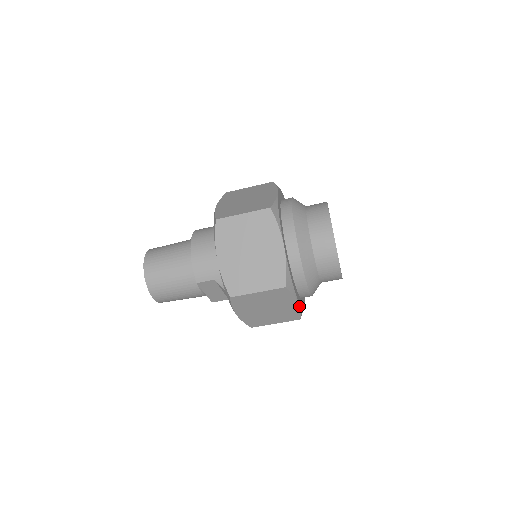
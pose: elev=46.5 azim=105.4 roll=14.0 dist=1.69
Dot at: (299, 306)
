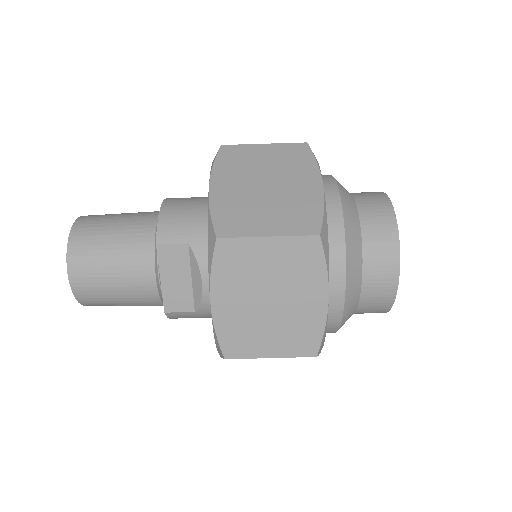
Dot at: (326, 309)
